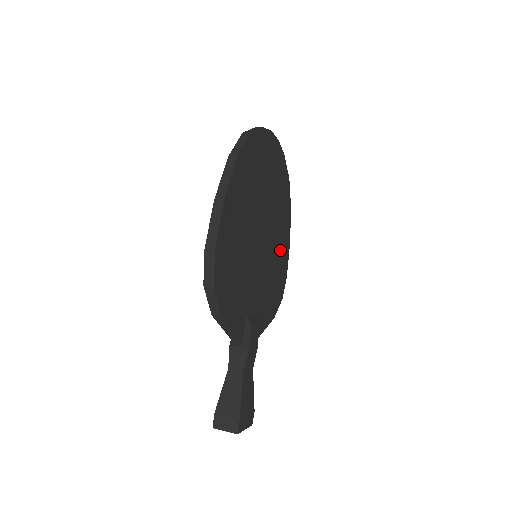
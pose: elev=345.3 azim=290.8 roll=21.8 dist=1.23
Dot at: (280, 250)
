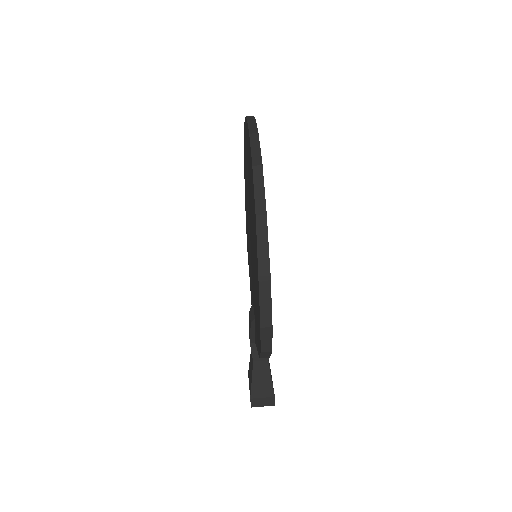
Dot at: occluded
